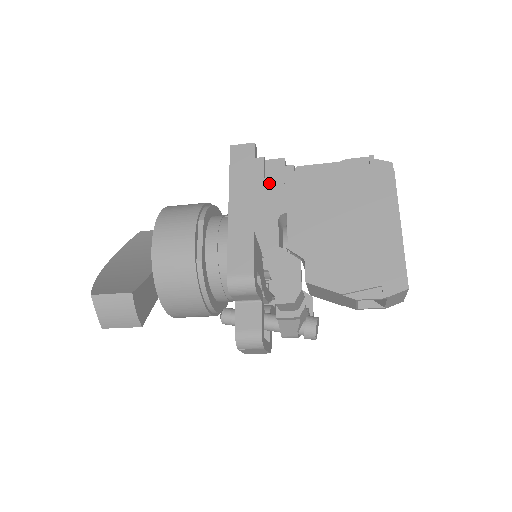
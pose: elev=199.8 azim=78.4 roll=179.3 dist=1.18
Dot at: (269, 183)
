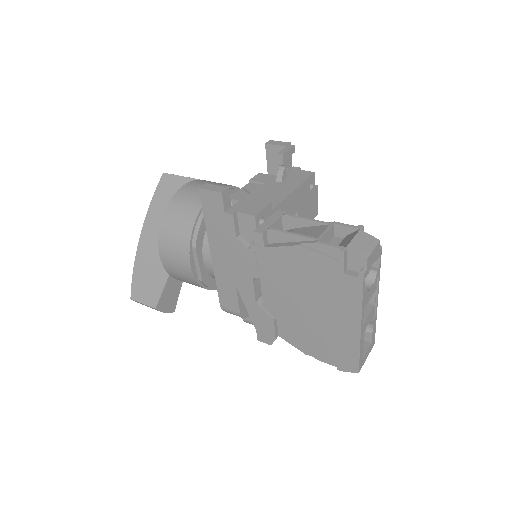
Dot at: (241, 245)
